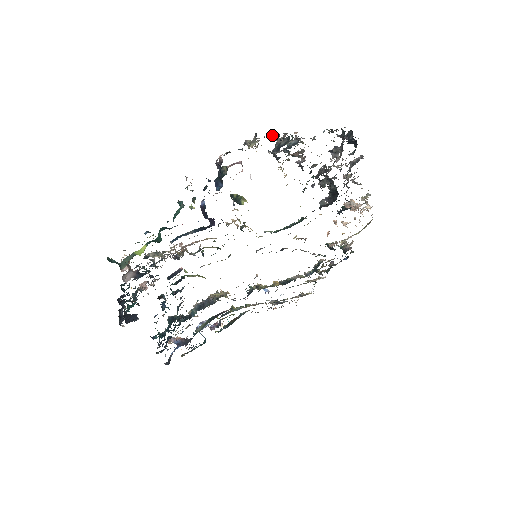
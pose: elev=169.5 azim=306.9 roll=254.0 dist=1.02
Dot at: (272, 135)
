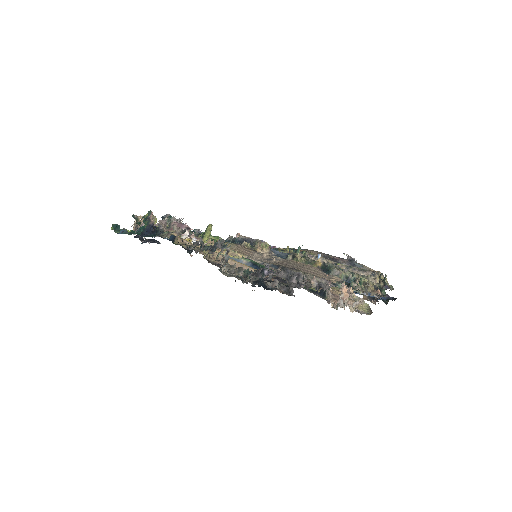
Dot at: occluded
